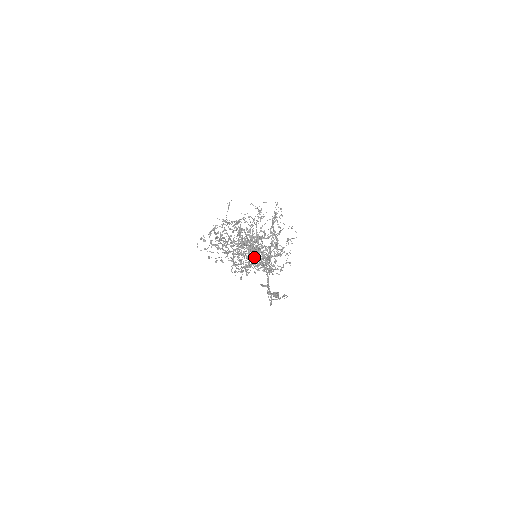
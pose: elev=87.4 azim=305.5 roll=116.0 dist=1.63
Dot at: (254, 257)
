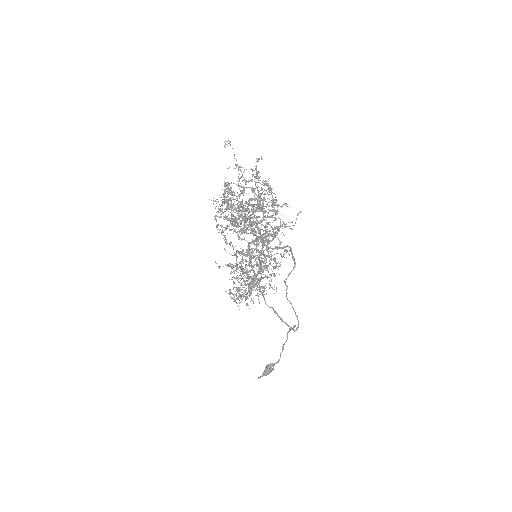
Dot at: (247, 277)
